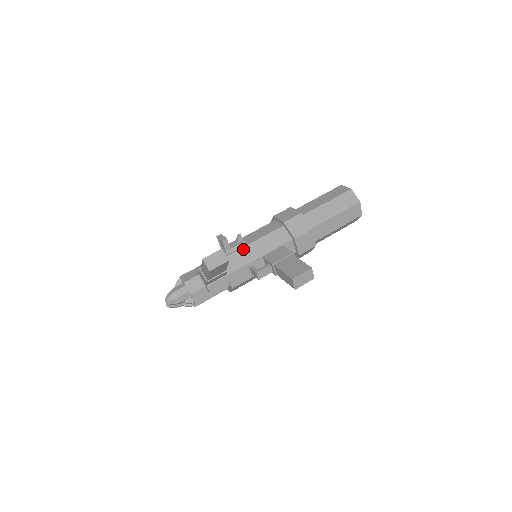
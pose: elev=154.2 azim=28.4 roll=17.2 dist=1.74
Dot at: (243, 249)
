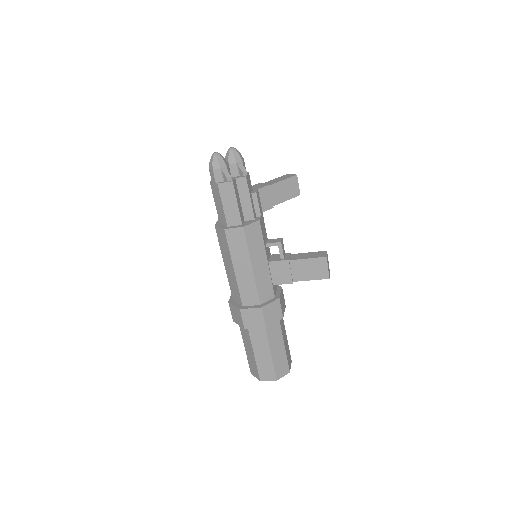
Dot at: occluded
